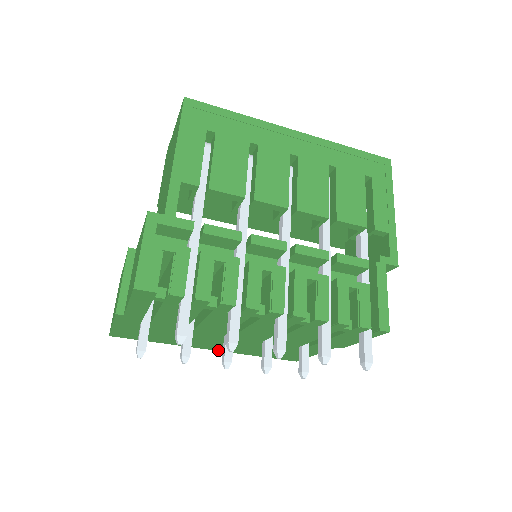
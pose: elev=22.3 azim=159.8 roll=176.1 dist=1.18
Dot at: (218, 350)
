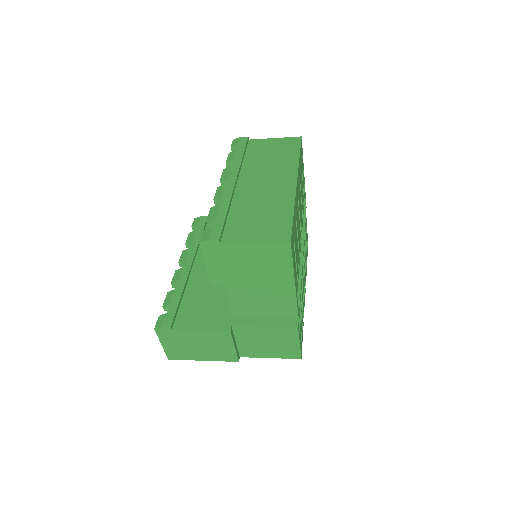
Dot at: occluded
